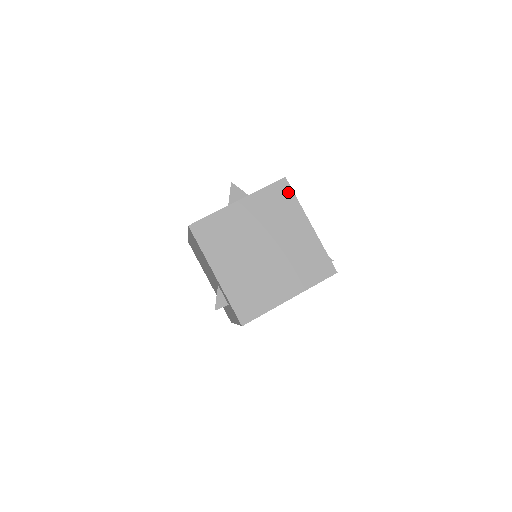
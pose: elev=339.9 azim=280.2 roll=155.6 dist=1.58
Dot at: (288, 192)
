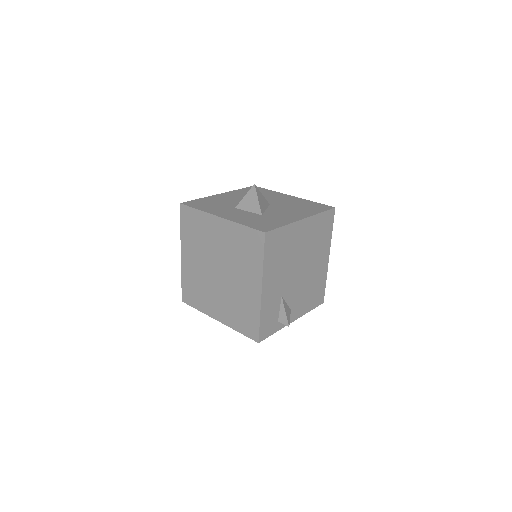
Dot at: (259, 247)
